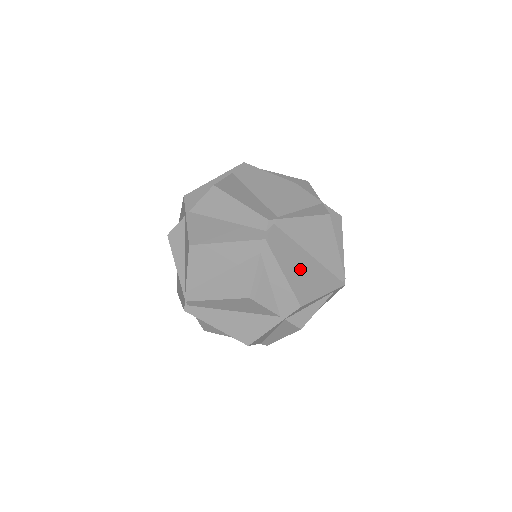
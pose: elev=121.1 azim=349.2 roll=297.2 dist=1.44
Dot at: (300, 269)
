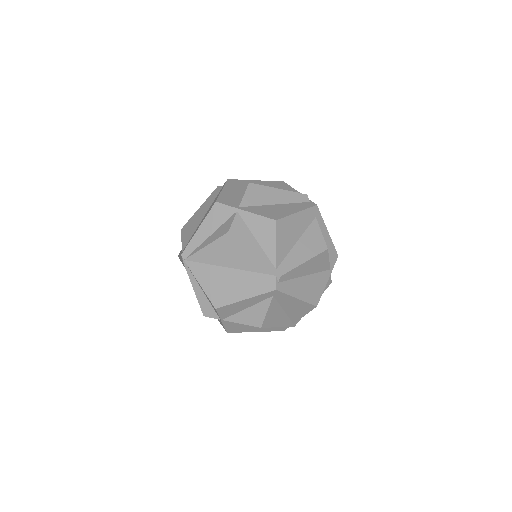
Dot at: occluded
